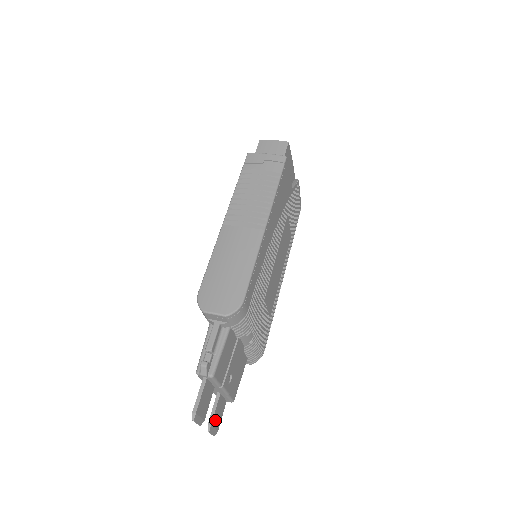
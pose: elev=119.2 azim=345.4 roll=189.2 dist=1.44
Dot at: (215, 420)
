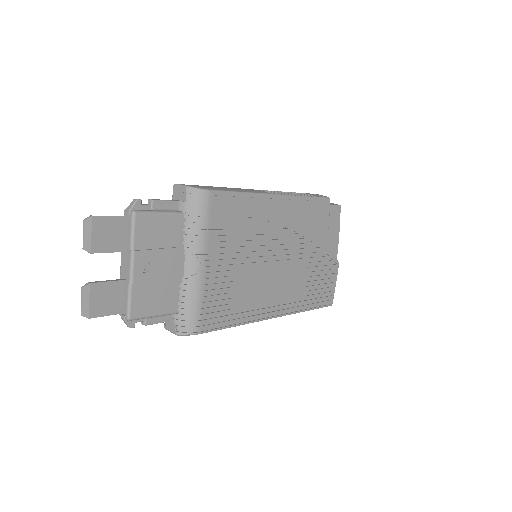
Dot at: (98, 294)
